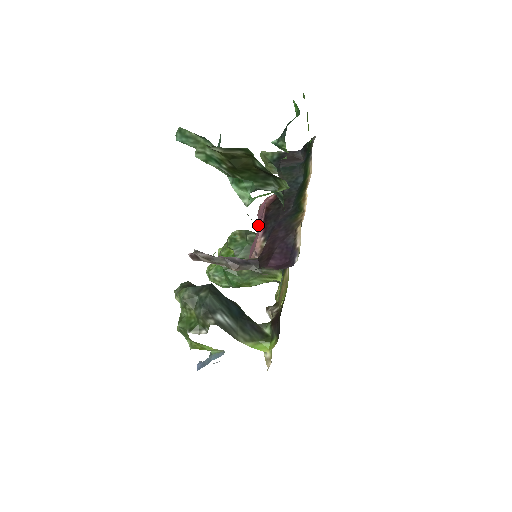
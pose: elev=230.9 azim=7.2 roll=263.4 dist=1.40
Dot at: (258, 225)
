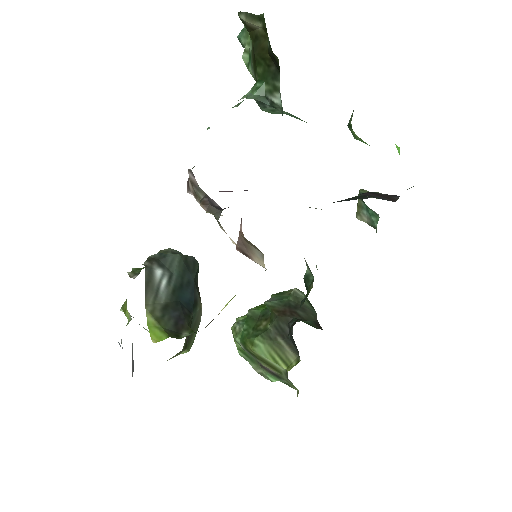
Dot at: occluded
